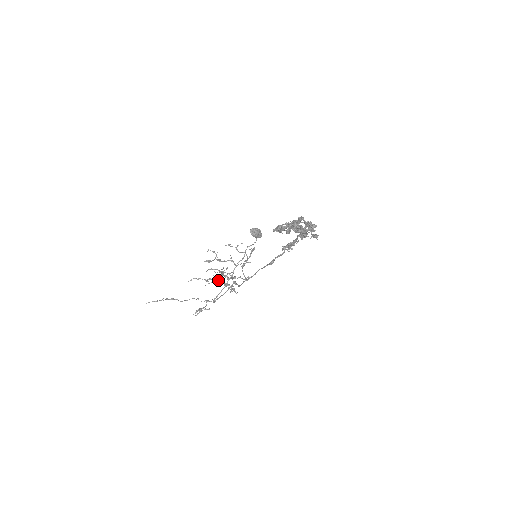
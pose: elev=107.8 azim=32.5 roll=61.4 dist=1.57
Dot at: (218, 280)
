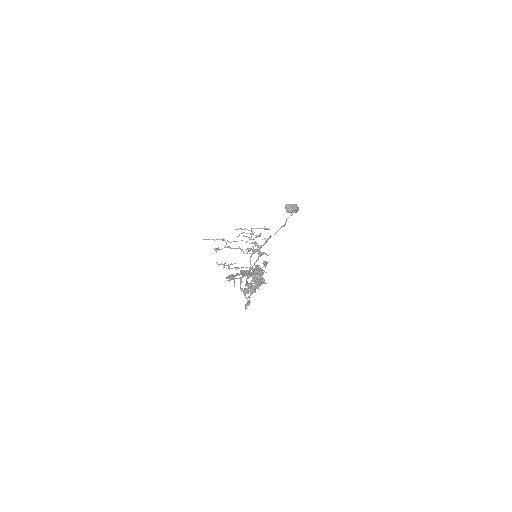
Dot at: (267, 229)
